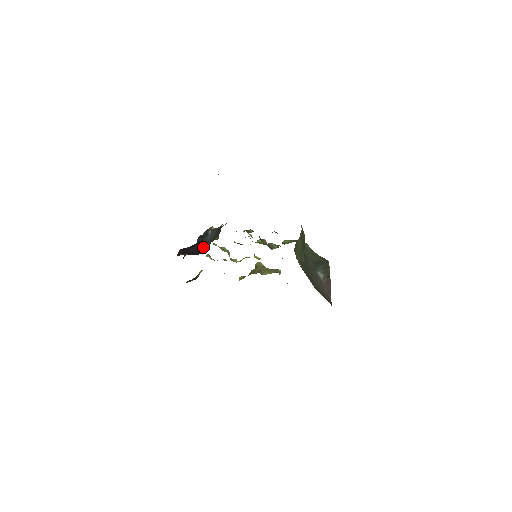
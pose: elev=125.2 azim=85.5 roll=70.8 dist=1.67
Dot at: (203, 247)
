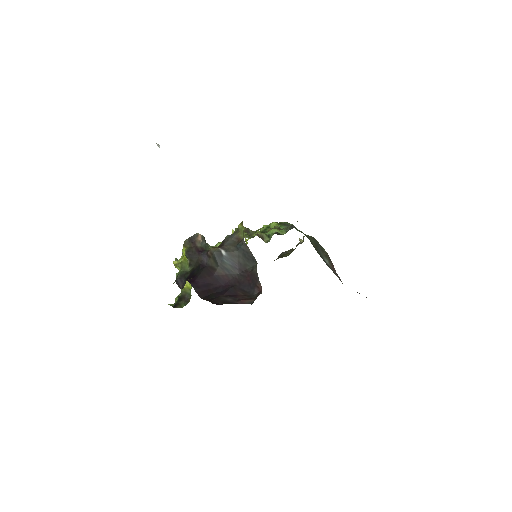
Dot at: (232, 278)
